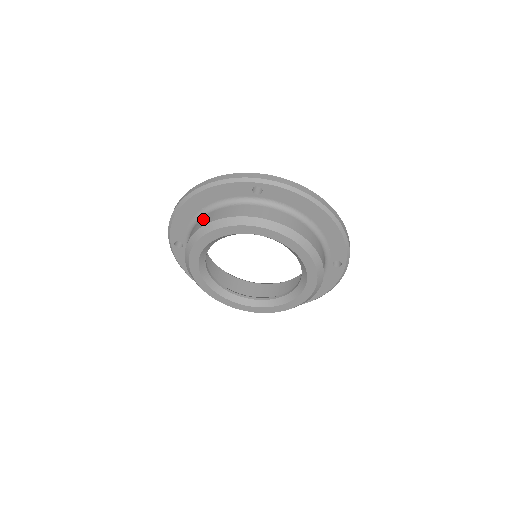
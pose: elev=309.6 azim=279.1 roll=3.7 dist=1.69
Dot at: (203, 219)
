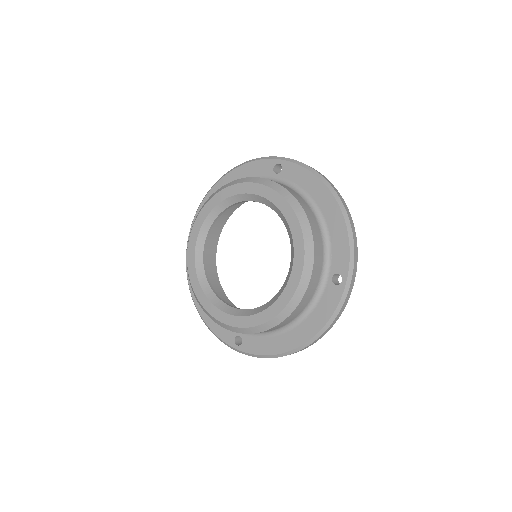
Dot at: occluded
